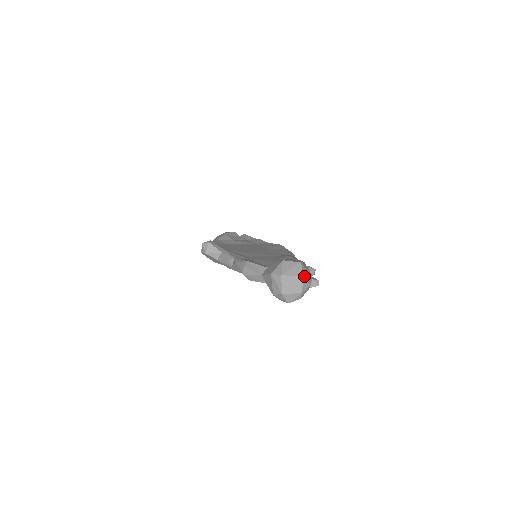
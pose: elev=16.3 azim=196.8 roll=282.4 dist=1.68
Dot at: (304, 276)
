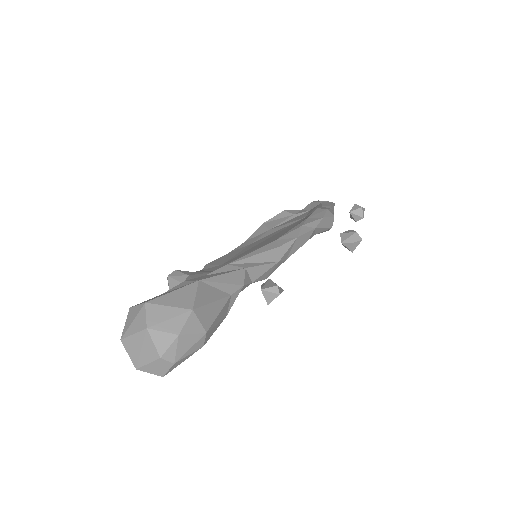
Dot at: (150, 328)
